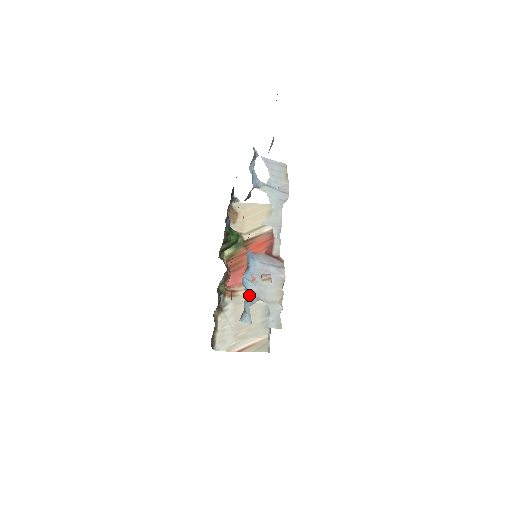
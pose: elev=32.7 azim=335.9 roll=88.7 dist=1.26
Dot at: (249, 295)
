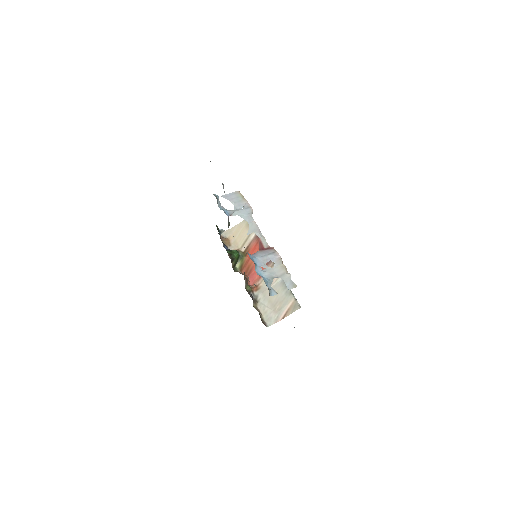
Dot at: (266, 279)
